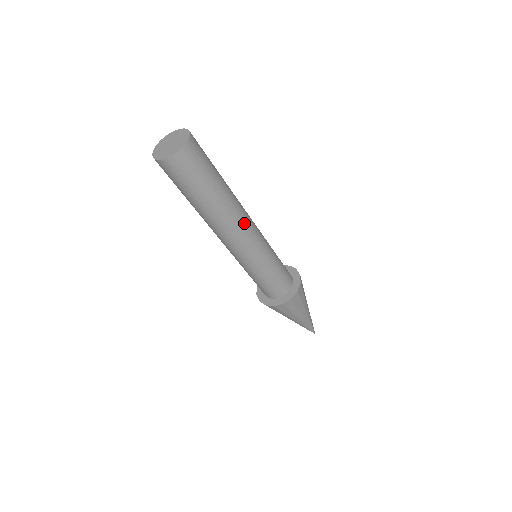
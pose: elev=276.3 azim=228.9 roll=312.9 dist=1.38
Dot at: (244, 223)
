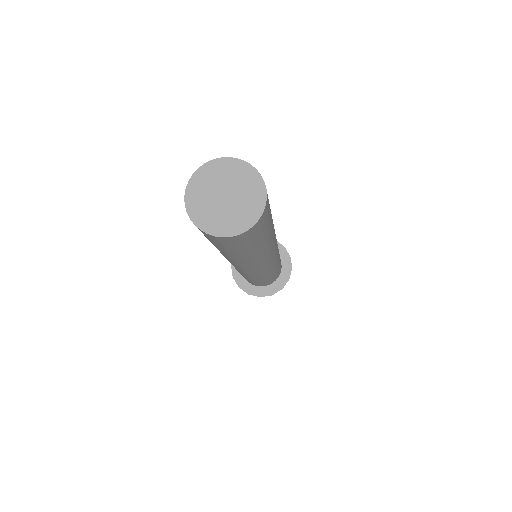
Dot at: (268, 260)
